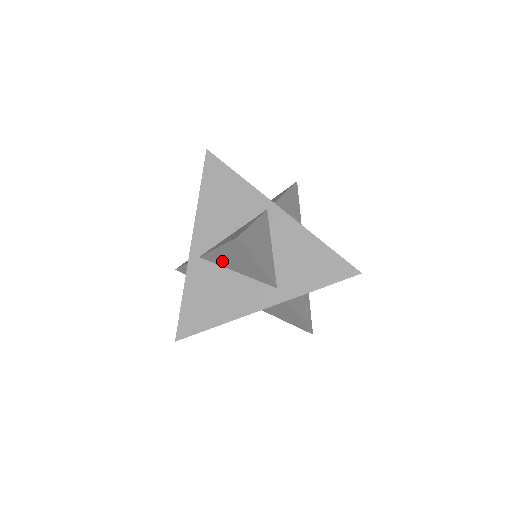
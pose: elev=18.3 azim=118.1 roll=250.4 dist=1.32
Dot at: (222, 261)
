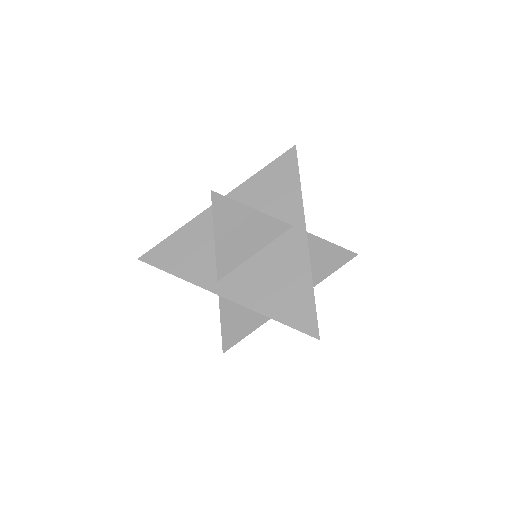
Dot at: occluded
